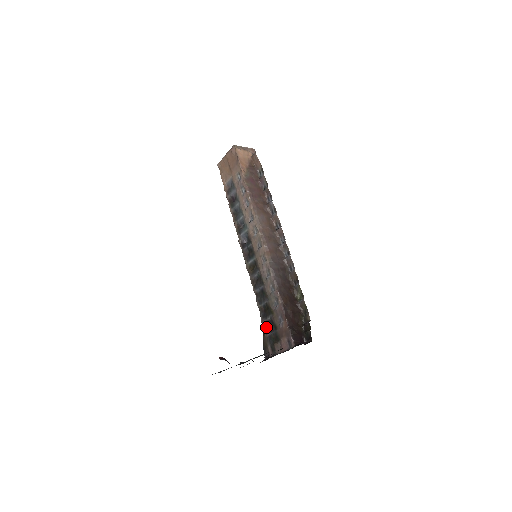
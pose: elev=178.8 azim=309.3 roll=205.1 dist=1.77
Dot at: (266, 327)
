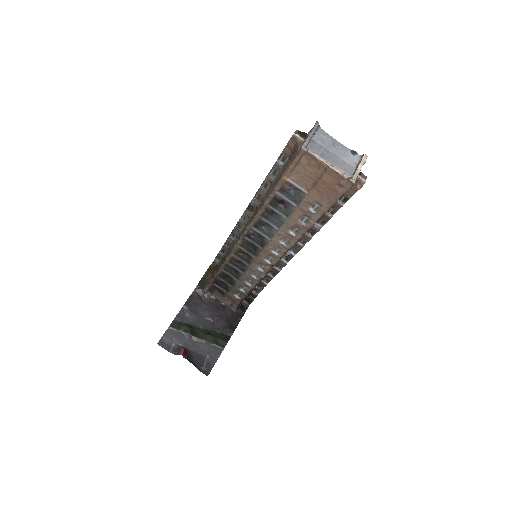
Dot at: (217, 281)
